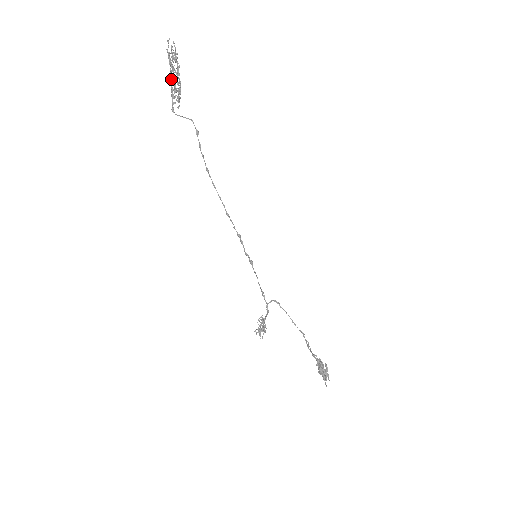
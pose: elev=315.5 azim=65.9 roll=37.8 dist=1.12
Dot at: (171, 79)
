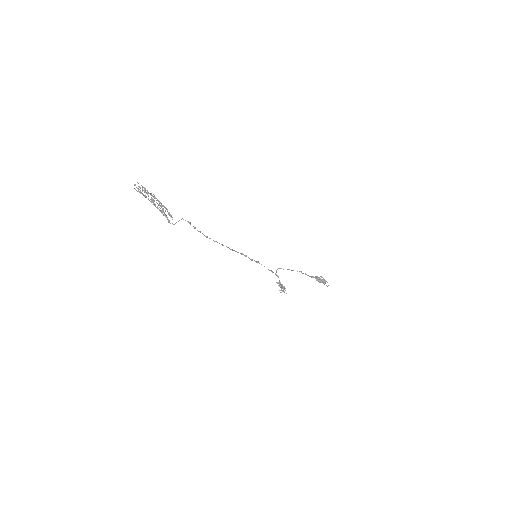
Dot at: (157, 207)
